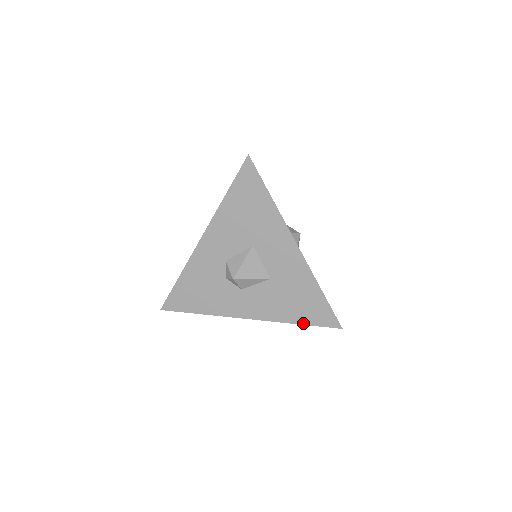
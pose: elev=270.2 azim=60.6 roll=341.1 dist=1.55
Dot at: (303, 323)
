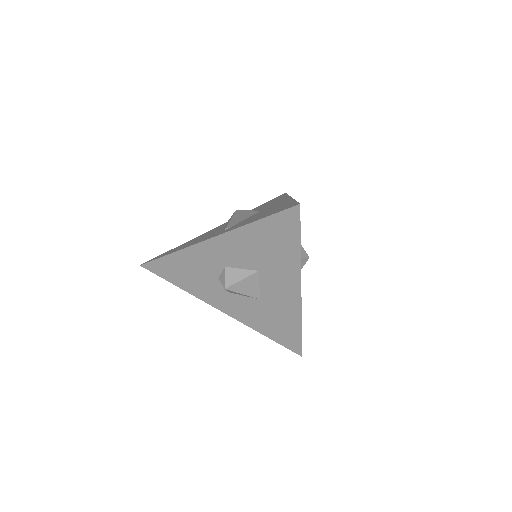
Dot at: (271, 338)
